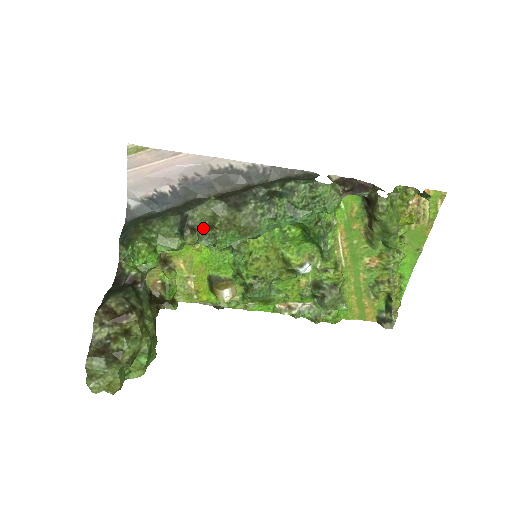
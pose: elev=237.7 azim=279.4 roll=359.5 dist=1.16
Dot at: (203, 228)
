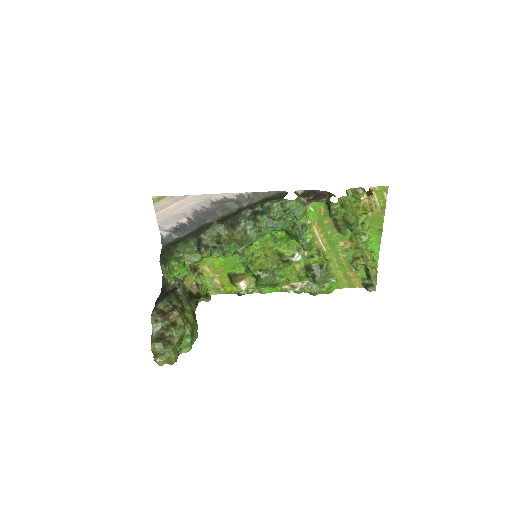
Dot at: (214, 244)
